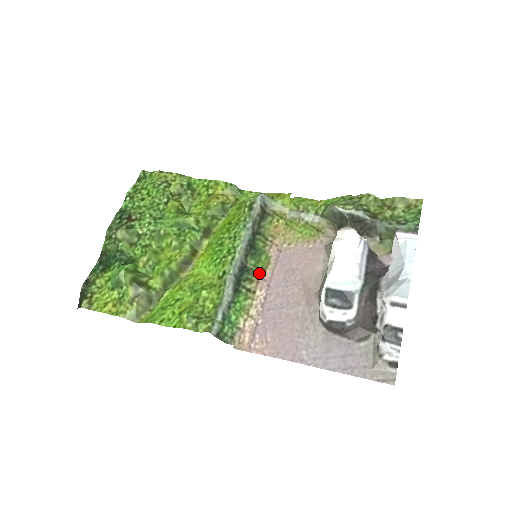
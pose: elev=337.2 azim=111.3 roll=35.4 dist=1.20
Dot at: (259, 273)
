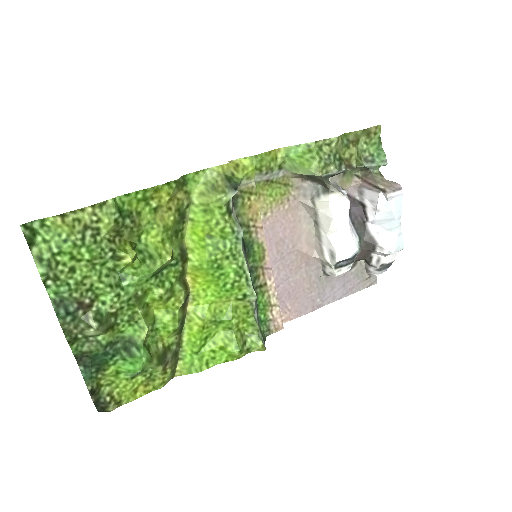
Dot at: (260, 265)
